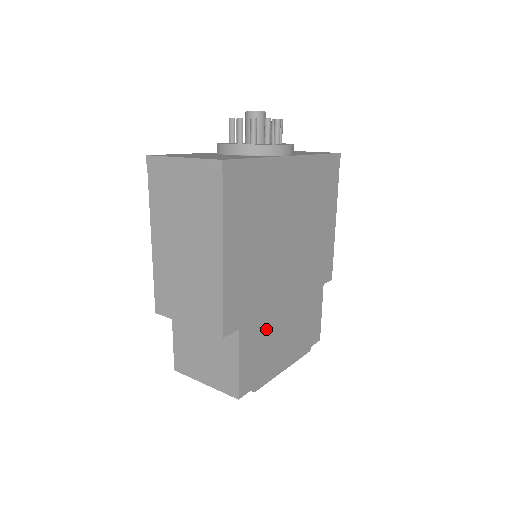
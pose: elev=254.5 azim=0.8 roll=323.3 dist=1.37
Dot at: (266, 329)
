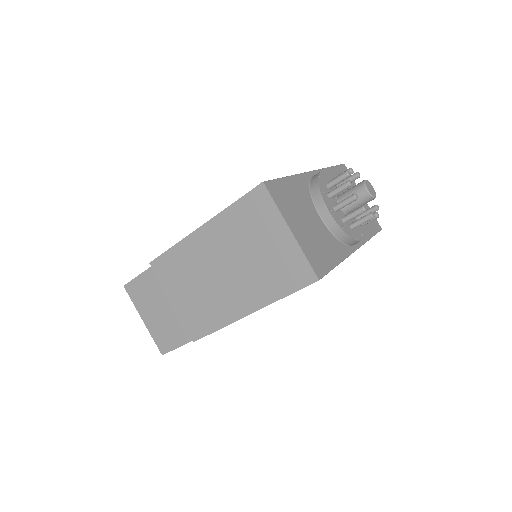
Dot at: occluded
